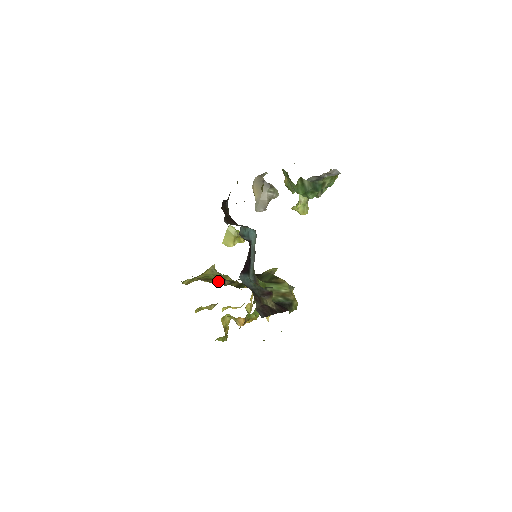
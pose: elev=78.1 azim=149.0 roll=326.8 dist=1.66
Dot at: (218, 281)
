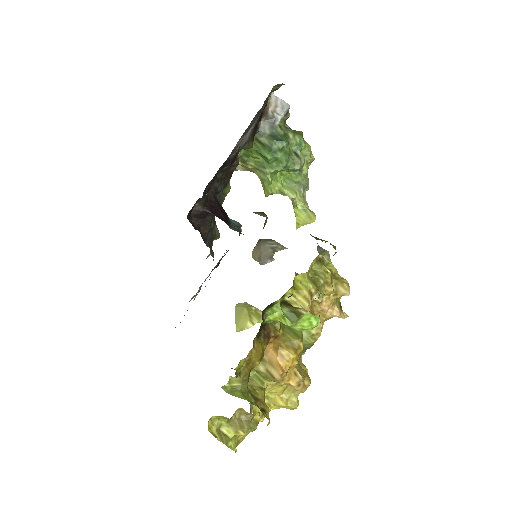
Dot at: occluded
